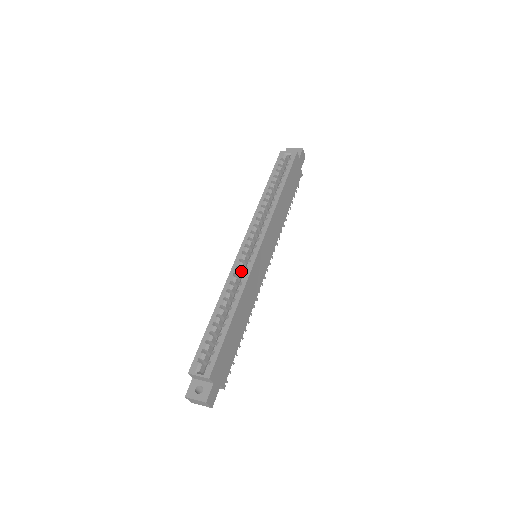
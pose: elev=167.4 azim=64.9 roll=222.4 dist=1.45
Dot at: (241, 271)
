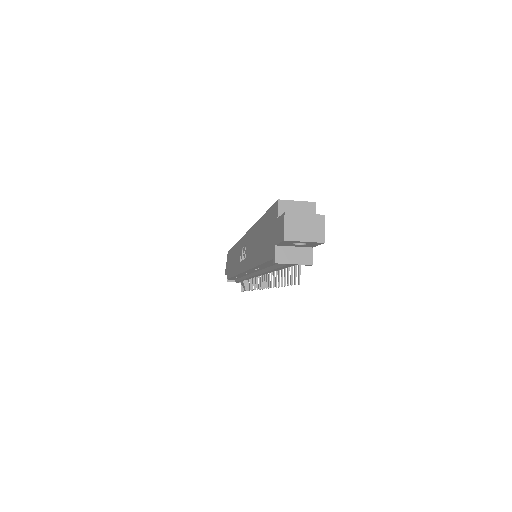
Dot at: occluded
